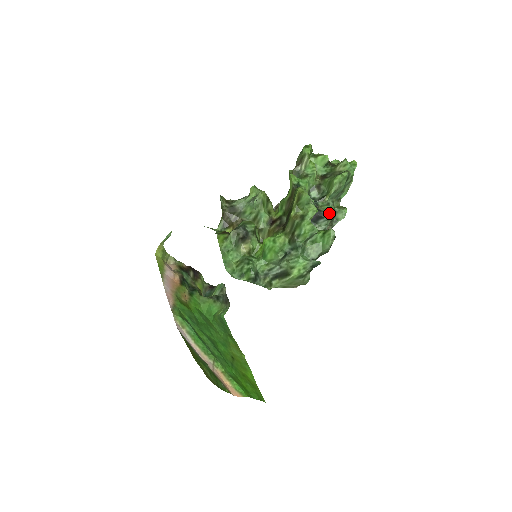
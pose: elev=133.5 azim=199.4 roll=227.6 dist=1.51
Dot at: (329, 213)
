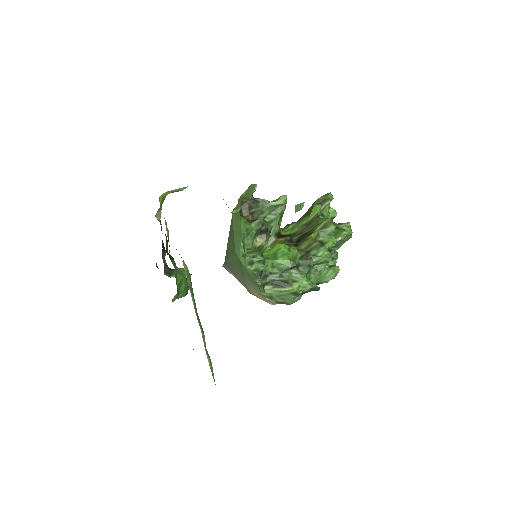
Dot at: (335, 254)
